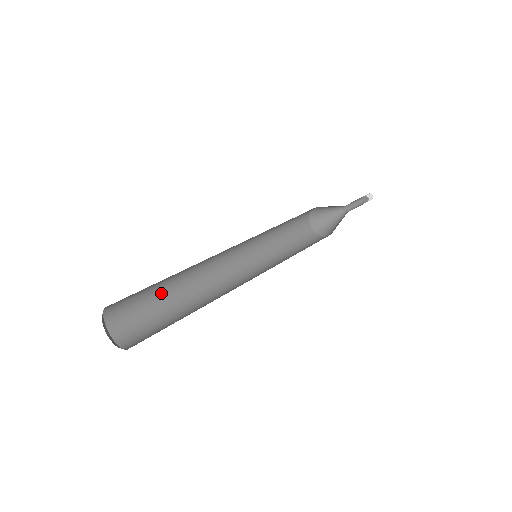
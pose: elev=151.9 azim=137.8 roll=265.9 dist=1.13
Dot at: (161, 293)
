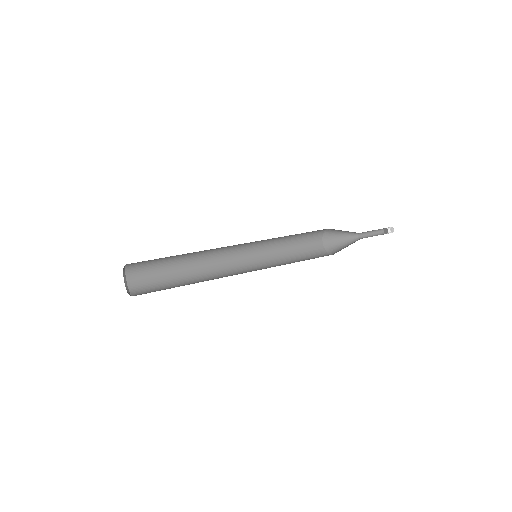
Dot at: (173, 268)
